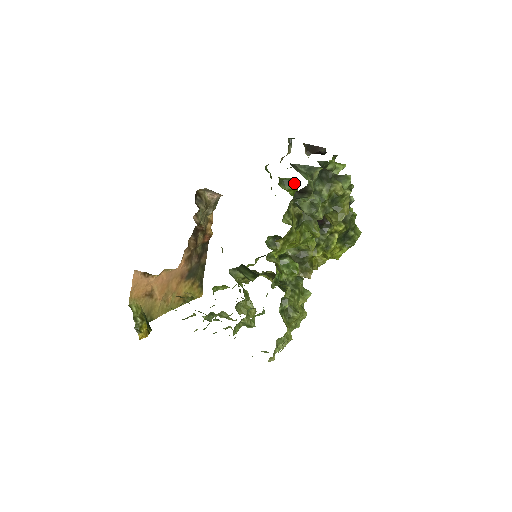
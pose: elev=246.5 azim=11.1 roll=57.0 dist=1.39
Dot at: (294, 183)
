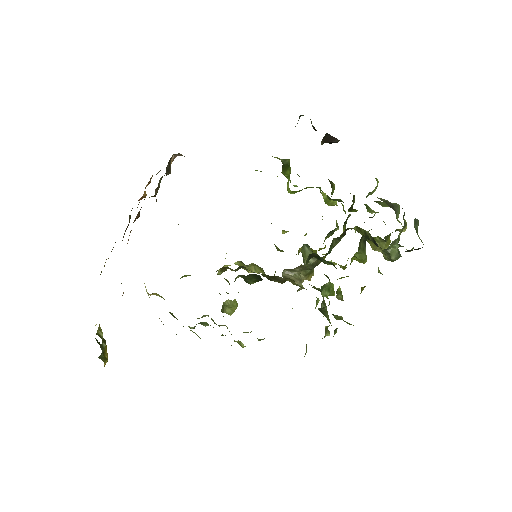
Dot at: (289, 166)
